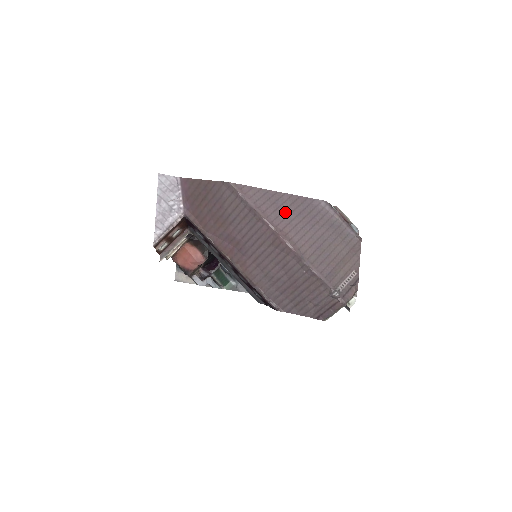
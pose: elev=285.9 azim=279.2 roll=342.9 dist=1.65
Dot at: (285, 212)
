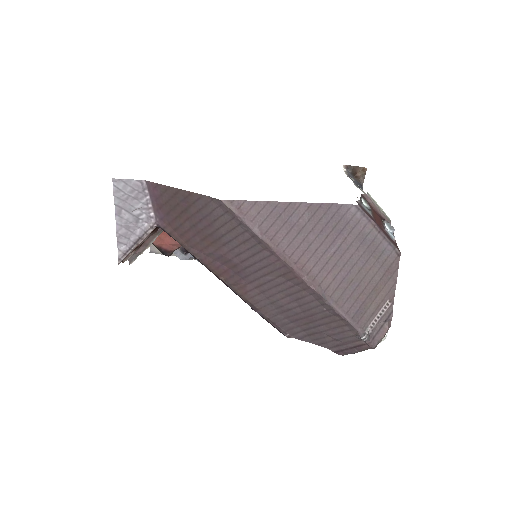
Dot at: (302, 233)
